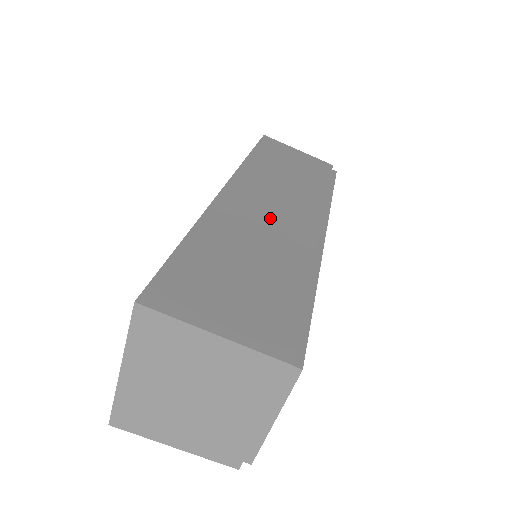
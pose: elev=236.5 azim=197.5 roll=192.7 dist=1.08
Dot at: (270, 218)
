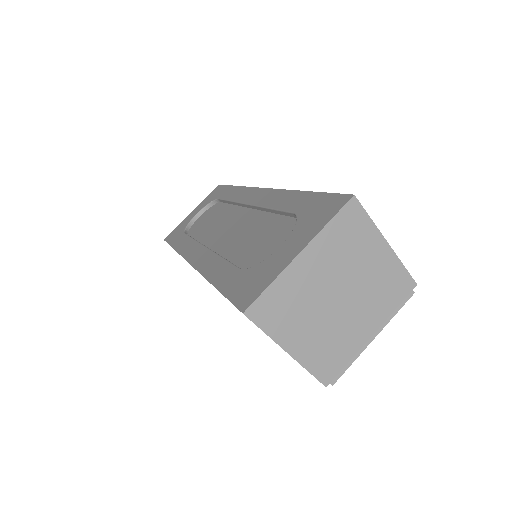
Dot at: occluded
